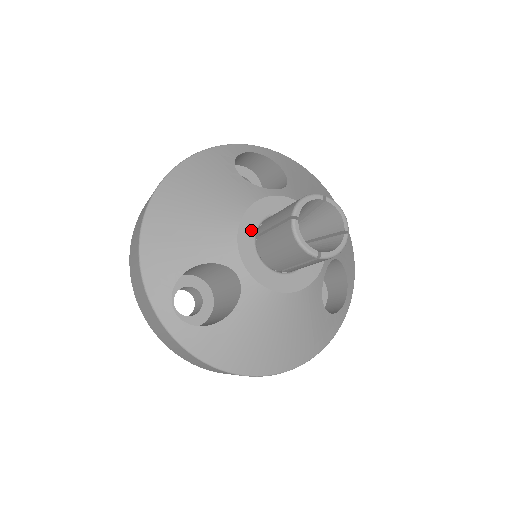
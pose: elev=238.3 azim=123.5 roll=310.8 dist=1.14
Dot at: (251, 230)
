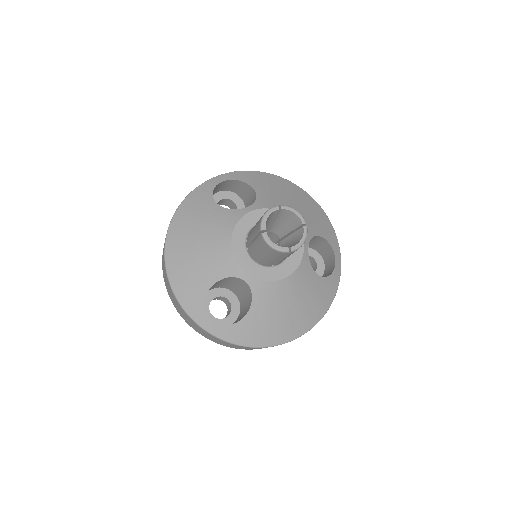
Dot at: (241, 245)
